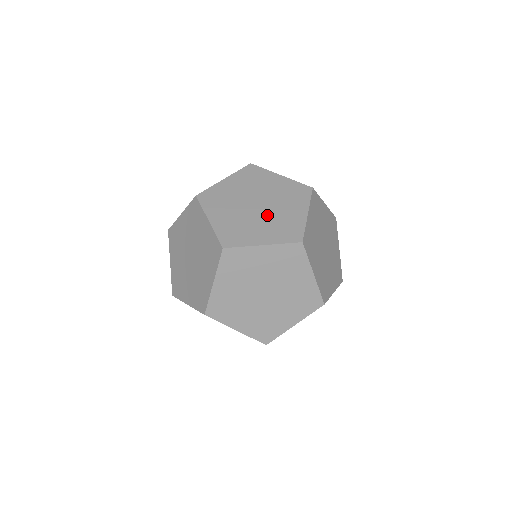
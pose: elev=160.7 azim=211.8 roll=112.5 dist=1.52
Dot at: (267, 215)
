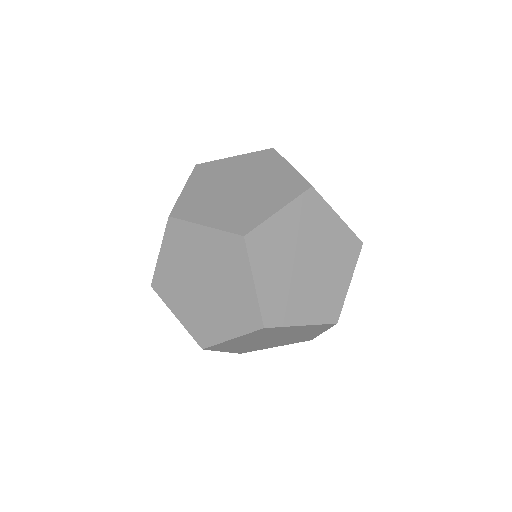
Dot at: (256, 188)
